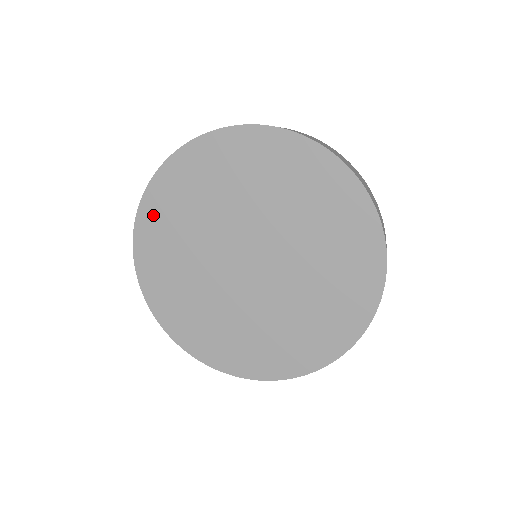
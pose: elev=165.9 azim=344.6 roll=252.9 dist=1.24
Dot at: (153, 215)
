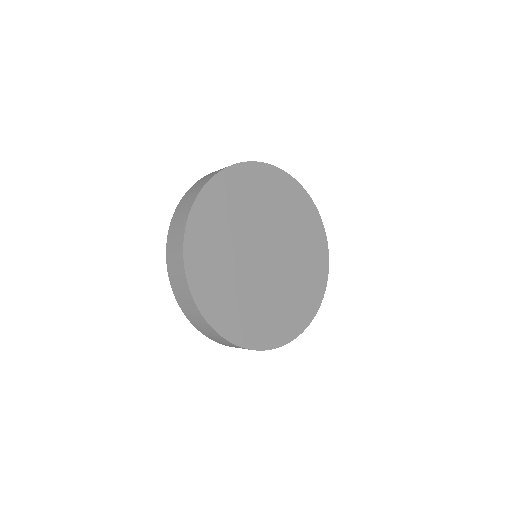
Dot at: (239, 177)
